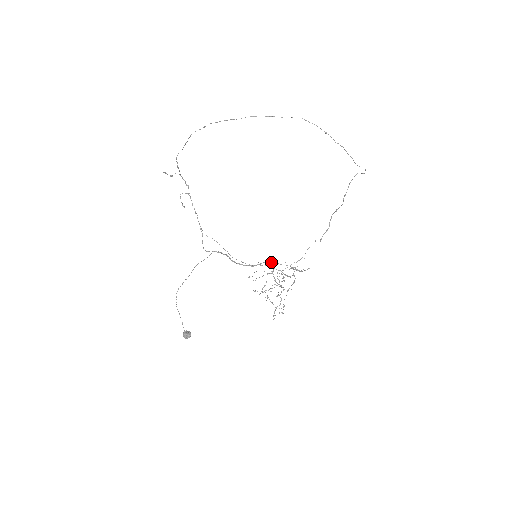
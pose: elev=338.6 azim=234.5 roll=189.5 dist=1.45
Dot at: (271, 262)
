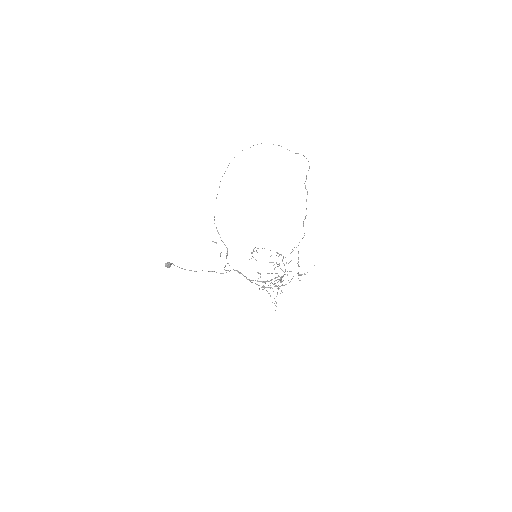
Dot at: occluded
